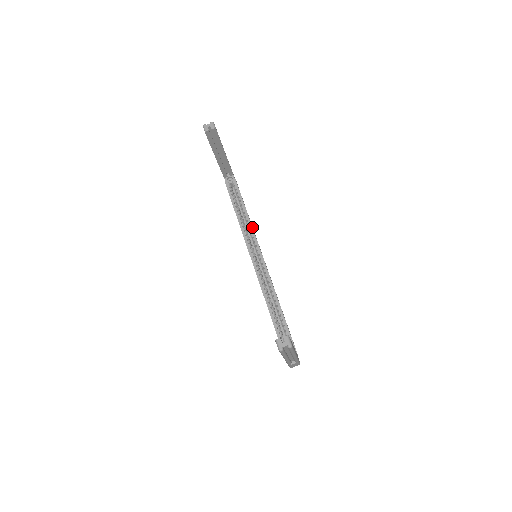
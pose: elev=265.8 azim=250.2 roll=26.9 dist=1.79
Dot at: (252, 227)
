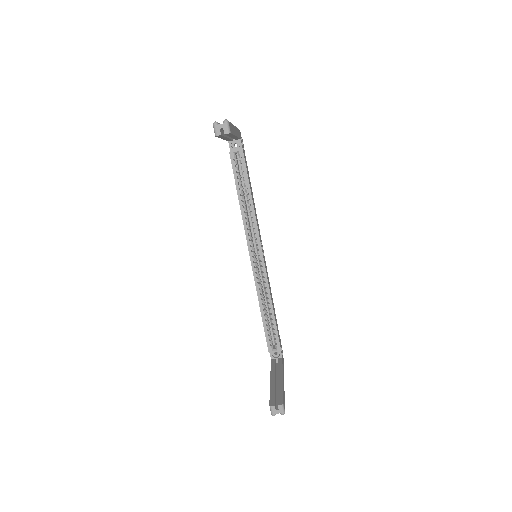
Dot at: (256, 220)
